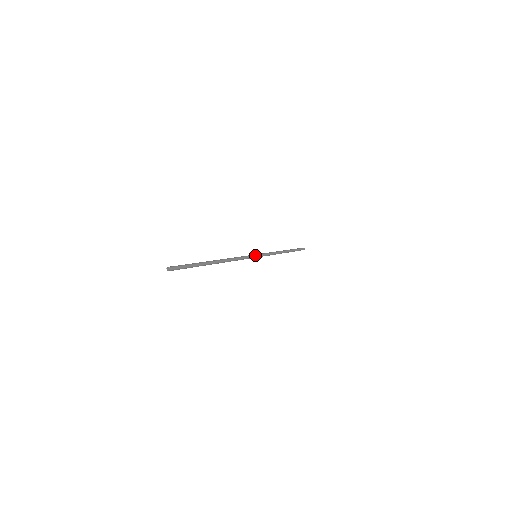
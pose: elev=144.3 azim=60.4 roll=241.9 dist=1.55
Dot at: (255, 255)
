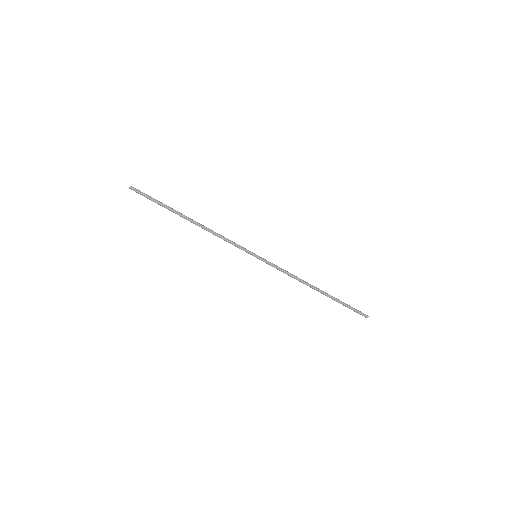
Dot at: (253, 253)
